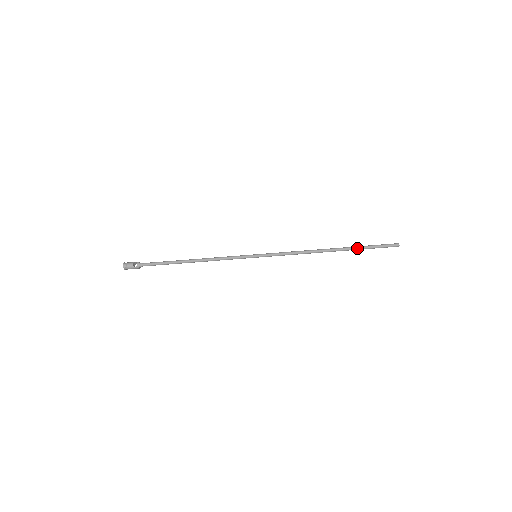
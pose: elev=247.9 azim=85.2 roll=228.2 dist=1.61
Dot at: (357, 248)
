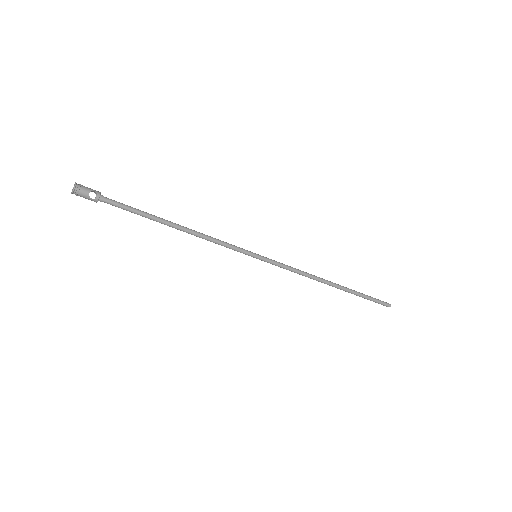
Dot at: (356, 294)
